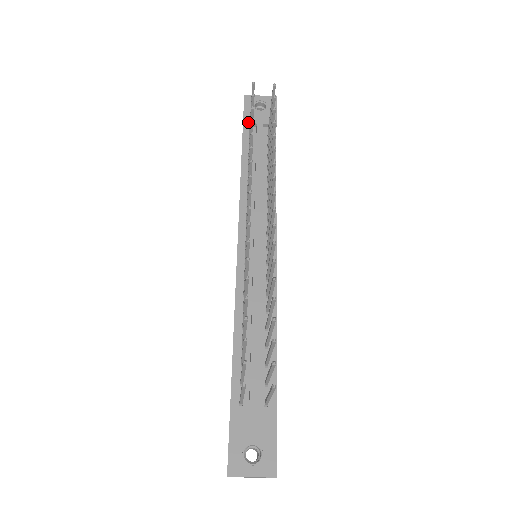
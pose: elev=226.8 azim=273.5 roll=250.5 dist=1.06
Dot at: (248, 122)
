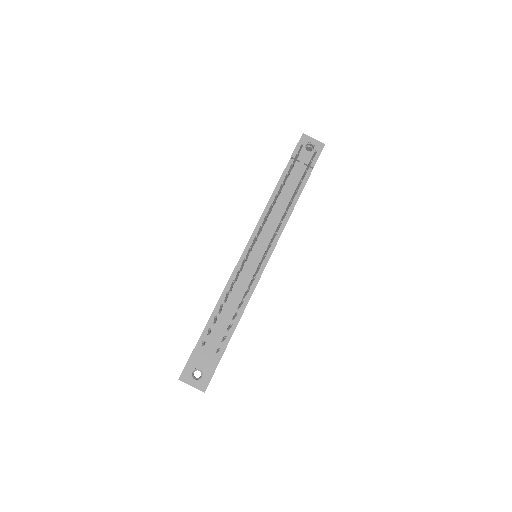
Dot at: occluded
